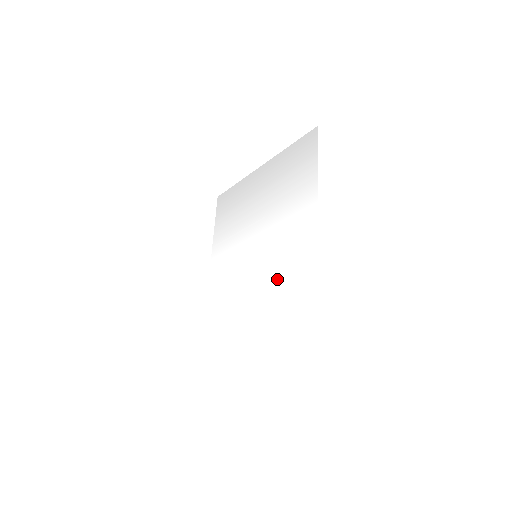
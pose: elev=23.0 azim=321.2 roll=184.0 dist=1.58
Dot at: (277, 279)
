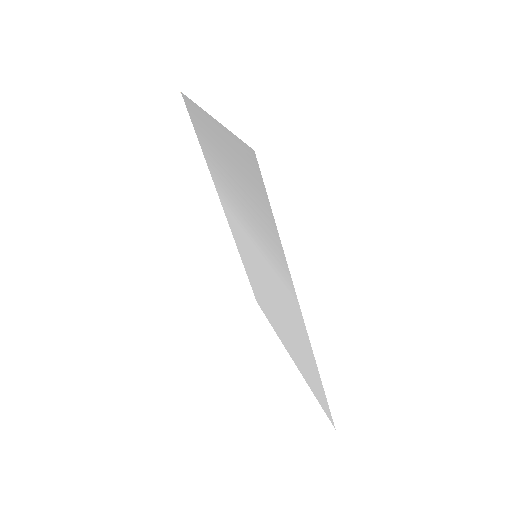
Dot at: (284, 315)
